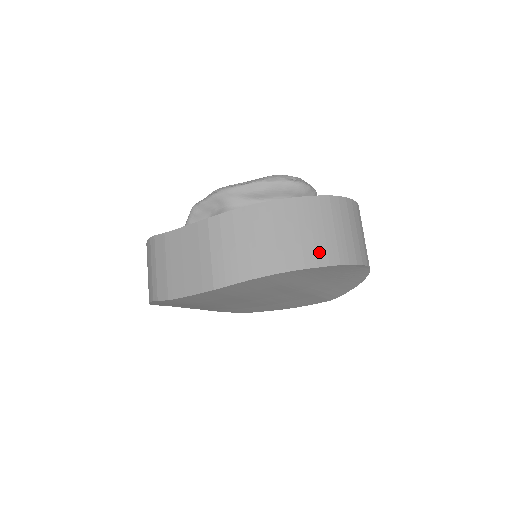
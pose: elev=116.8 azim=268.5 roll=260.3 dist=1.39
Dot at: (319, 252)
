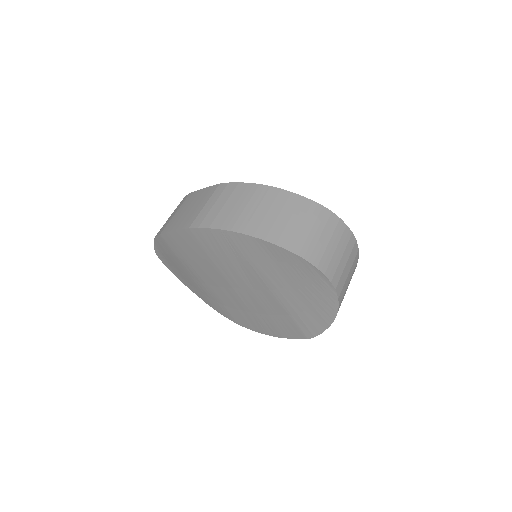
Dot at: (285, 236)
